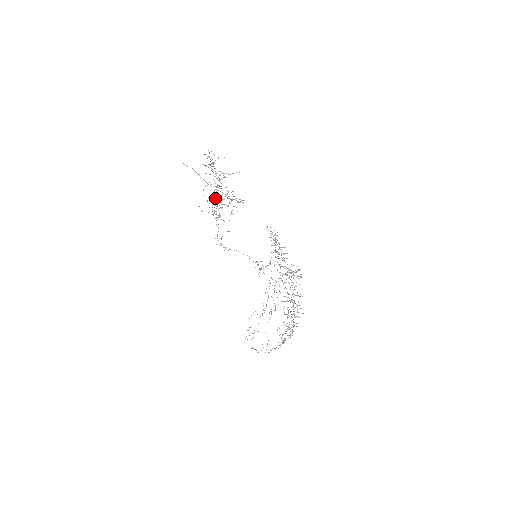
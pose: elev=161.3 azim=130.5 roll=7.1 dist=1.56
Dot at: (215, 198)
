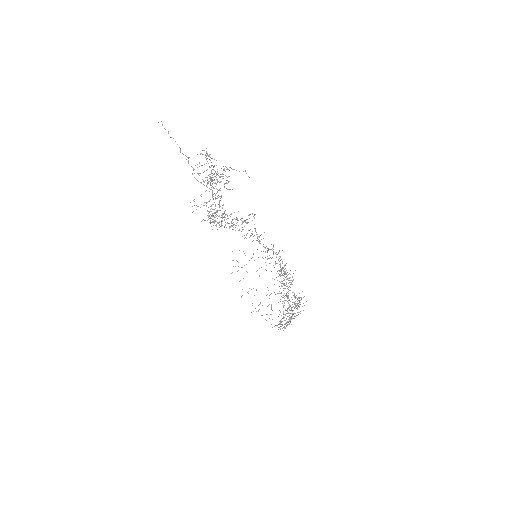
Dot at: occluded
